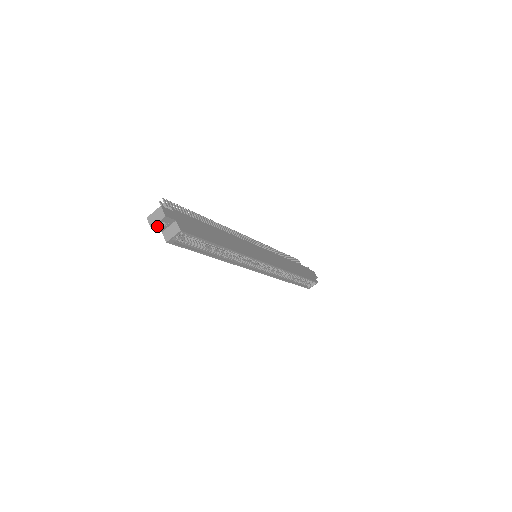
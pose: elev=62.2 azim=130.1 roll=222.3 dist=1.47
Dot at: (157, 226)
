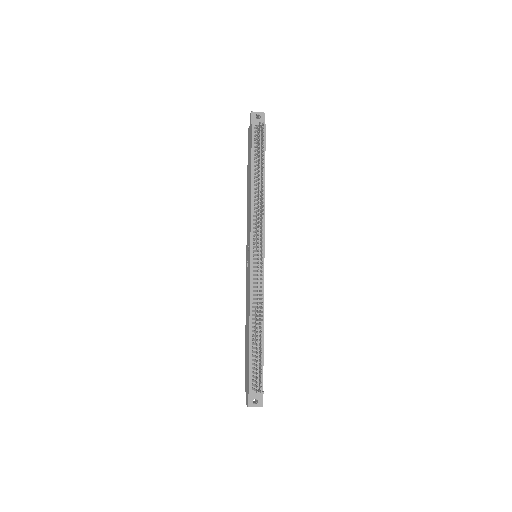
Dot at: occluded
